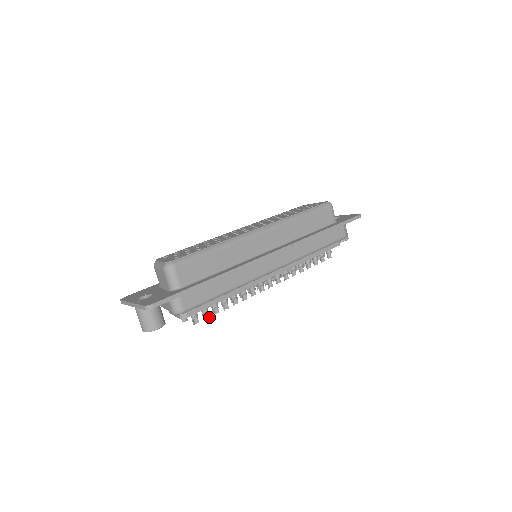
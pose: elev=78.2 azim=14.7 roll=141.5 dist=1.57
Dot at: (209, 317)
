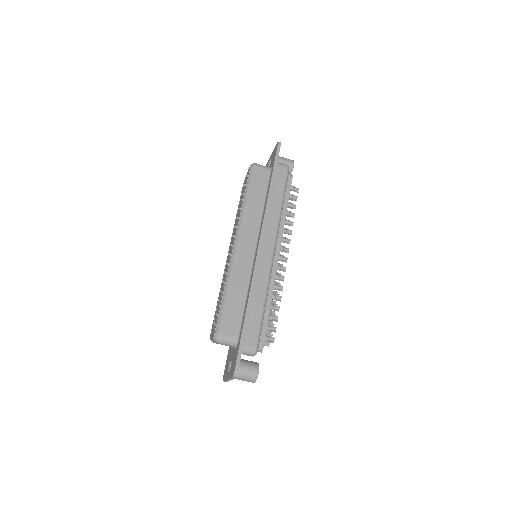
Dot at: (276, 327)
